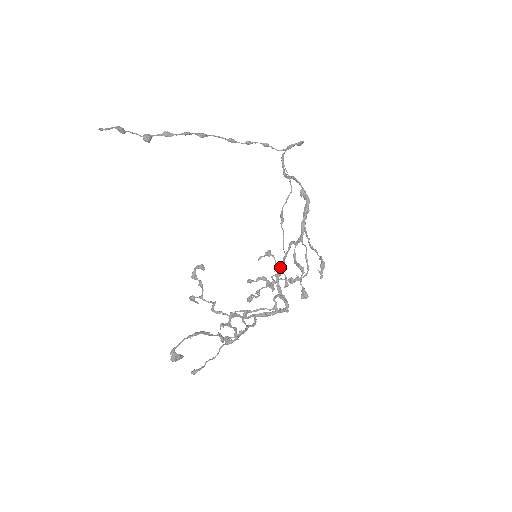
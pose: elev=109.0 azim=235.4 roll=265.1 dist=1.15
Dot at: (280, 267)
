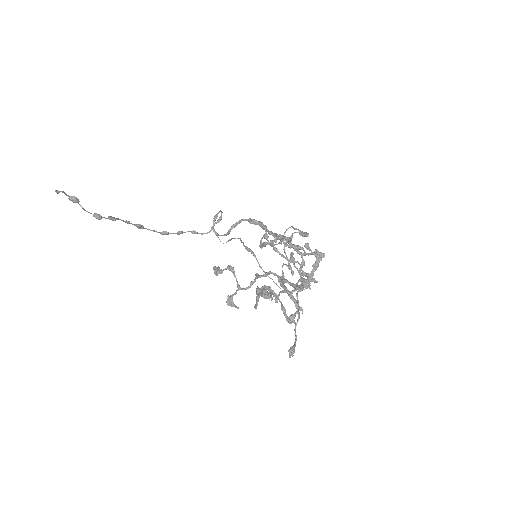
Dot at: occluded
